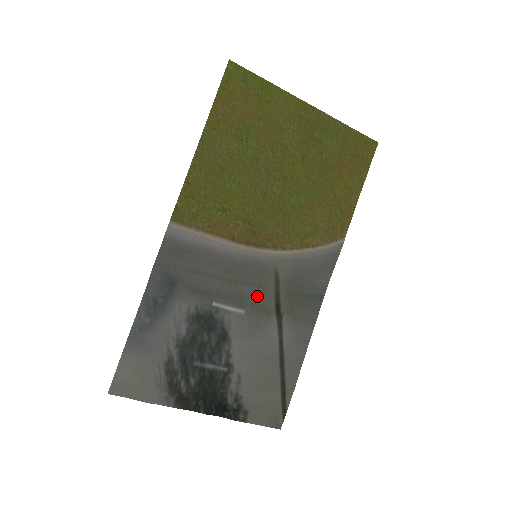
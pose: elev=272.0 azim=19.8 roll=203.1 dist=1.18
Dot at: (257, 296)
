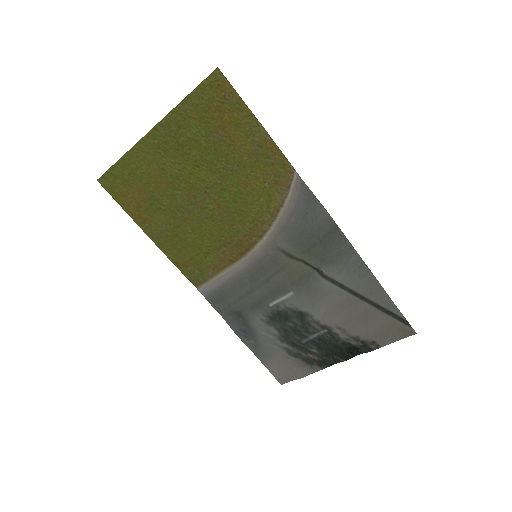
Dot at: (289, 275)
